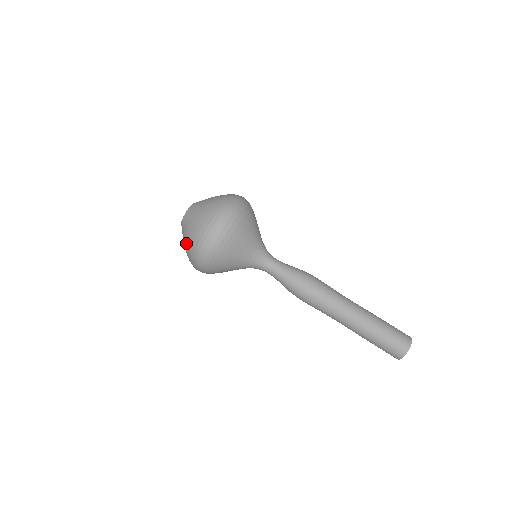
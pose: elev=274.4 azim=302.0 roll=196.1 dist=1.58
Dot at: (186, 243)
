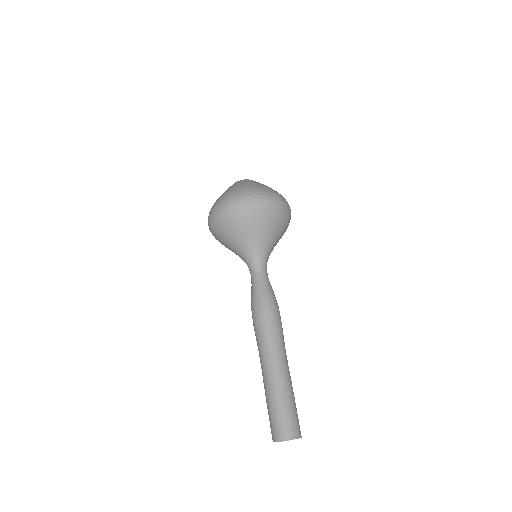
Dot at: occluded
